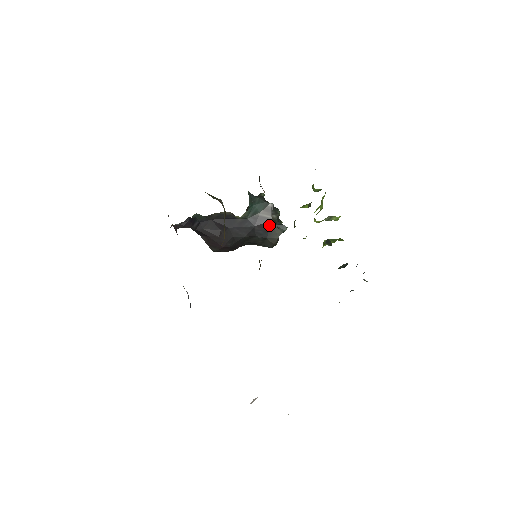
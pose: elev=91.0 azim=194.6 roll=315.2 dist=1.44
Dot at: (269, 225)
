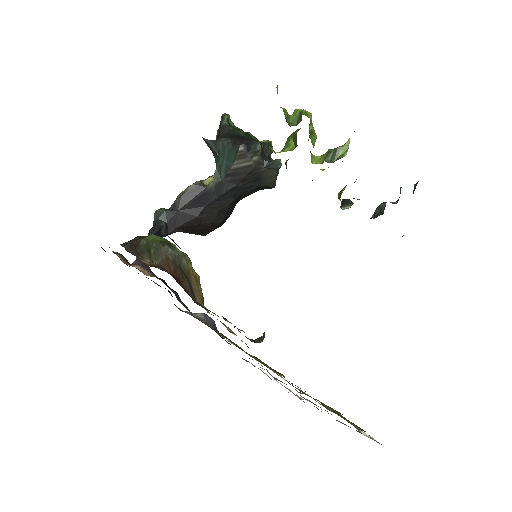
Dot at: (254, 172)
